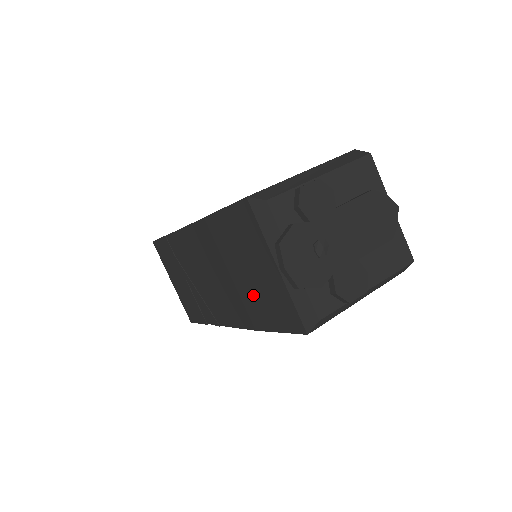
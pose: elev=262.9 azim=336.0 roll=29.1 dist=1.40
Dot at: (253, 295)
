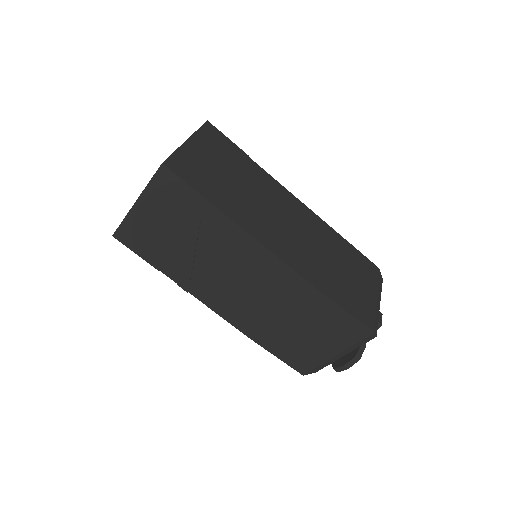
Dot at: (286, 337)
